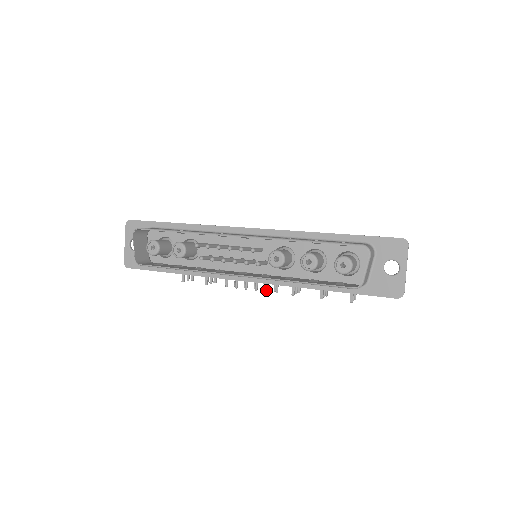
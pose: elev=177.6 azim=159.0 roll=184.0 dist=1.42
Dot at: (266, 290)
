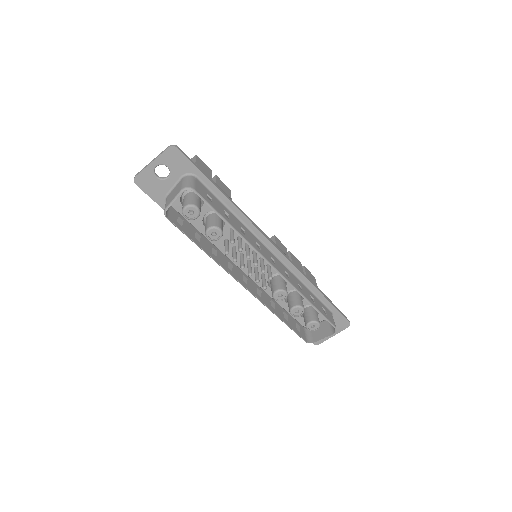
Dot at: occluded
